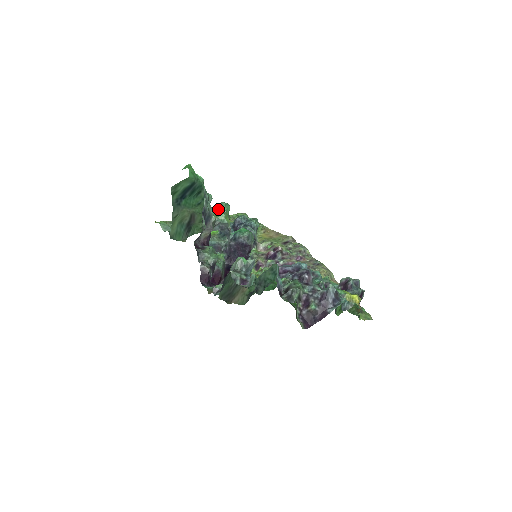
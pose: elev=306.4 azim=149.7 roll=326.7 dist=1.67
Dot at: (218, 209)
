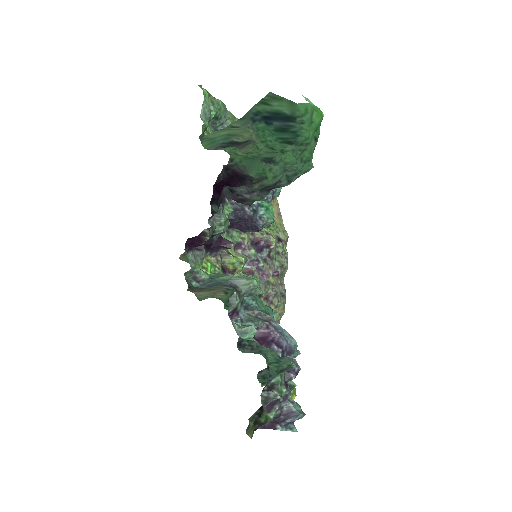
Dot at: occluded
